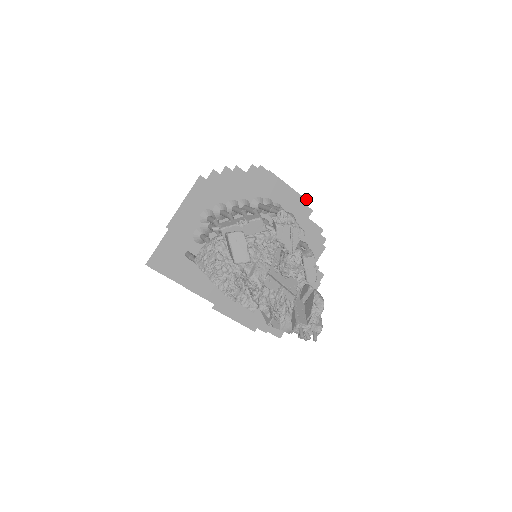
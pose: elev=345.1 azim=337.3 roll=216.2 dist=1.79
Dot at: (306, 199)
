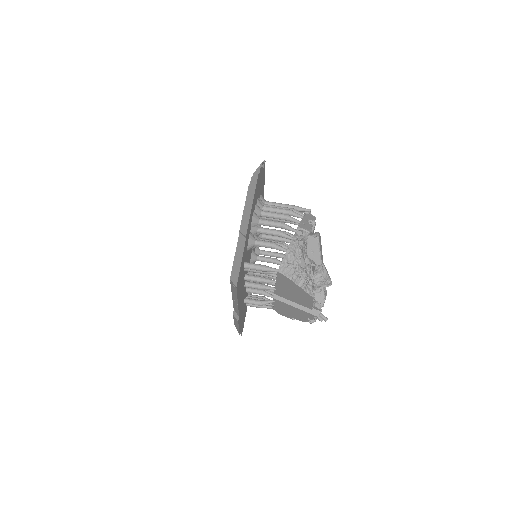
Dot at: occluded
